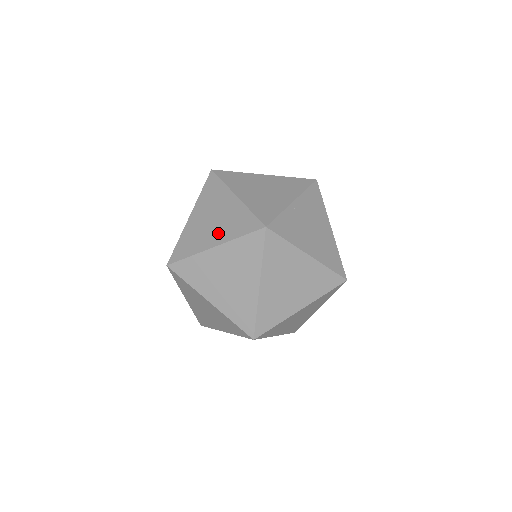
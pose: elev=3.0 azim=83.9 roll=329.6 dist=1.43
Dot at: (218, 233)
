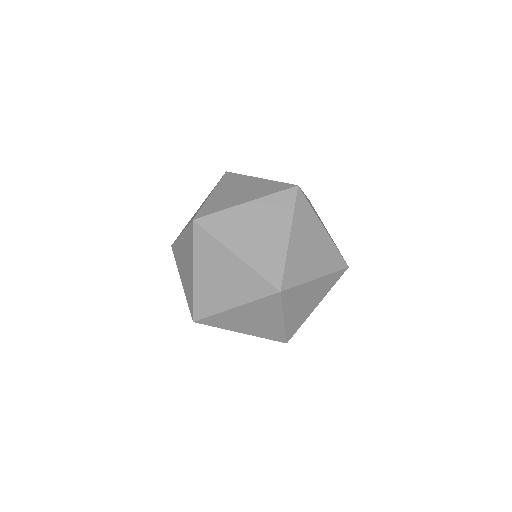
Dot at: (248, 195)
